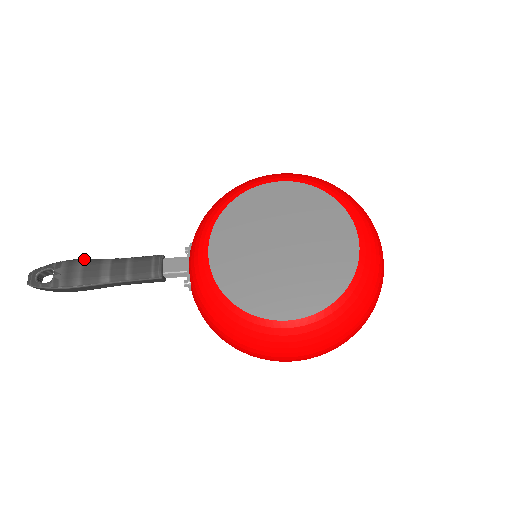
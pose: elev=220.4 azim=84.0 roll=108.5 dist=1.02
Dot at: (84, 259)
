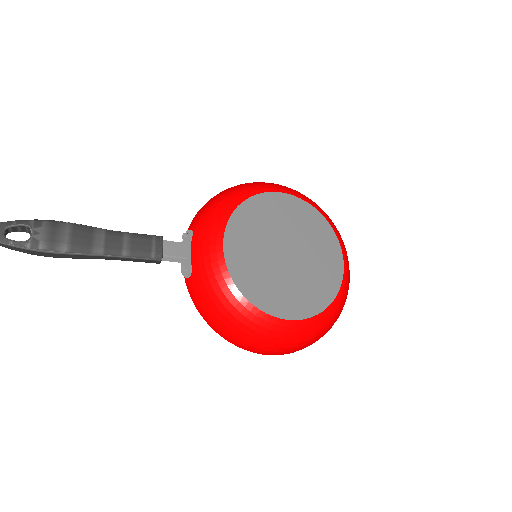
Dot at: (71, 223)
